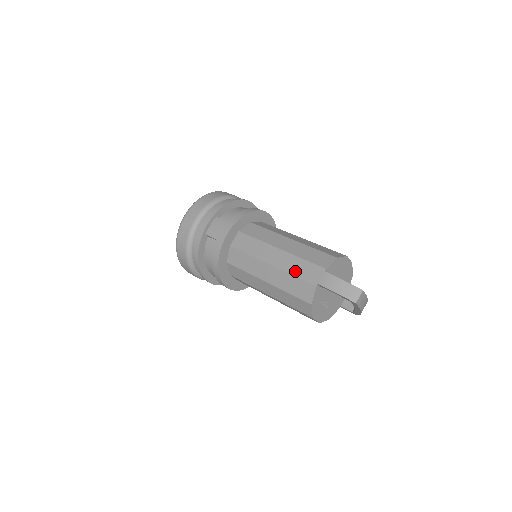
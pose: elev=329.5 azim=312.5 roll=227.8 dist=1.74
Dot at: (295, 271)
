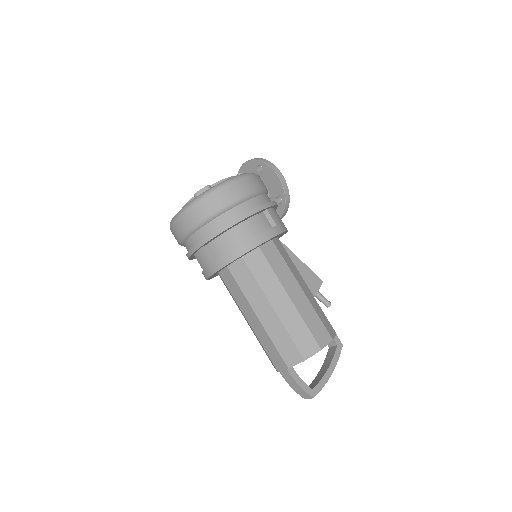
Dot at: (265, 347)
